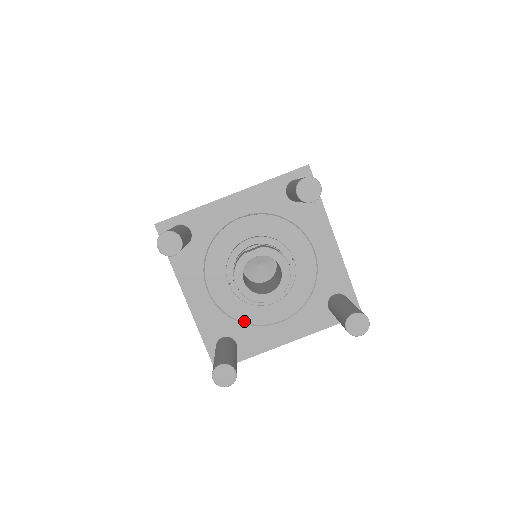
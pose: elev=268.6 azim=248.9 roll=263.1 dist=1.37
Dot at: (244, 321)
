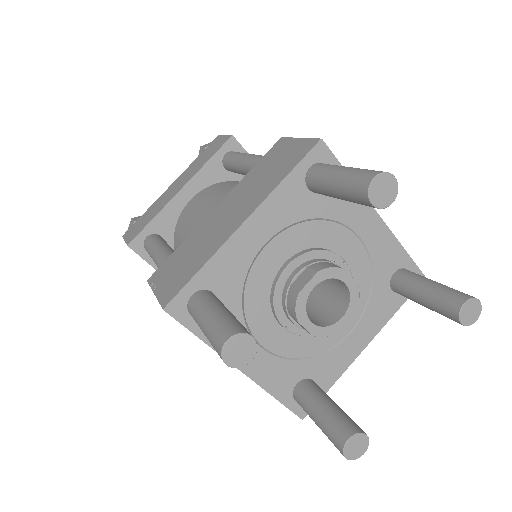
Dot at: (313, 354)
